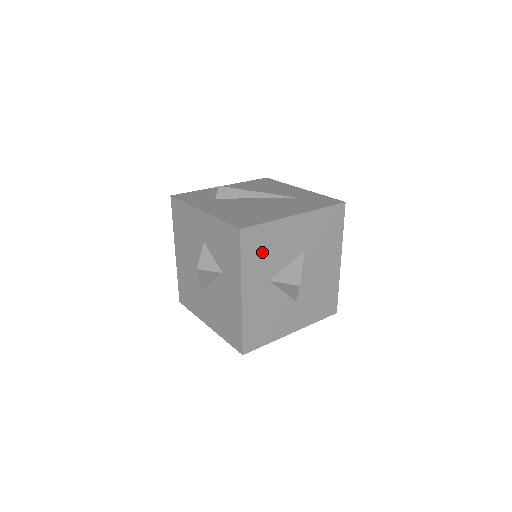
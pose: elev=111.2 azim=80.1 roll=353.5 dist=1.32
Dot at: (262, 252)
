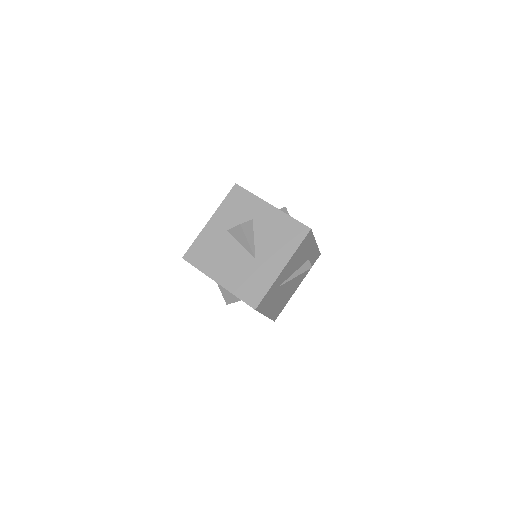
Dot at: occluded
